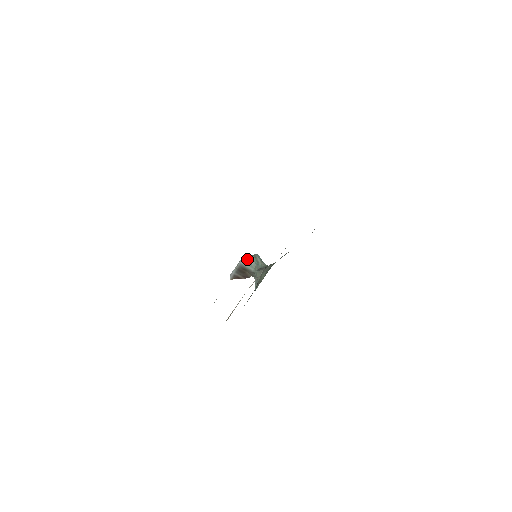
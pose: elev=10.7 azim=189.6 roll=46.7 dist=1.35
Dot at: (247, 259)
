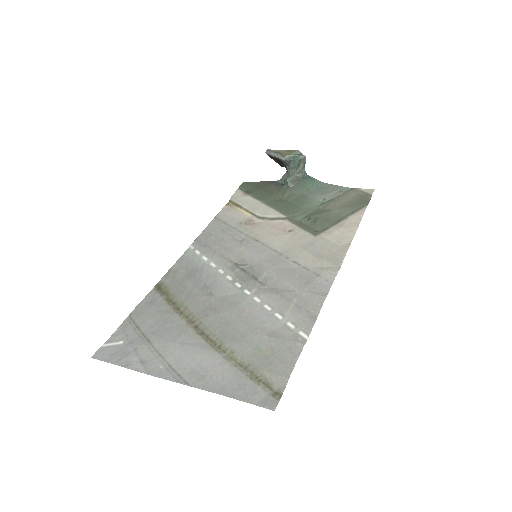
Dot at: (288, 162)
